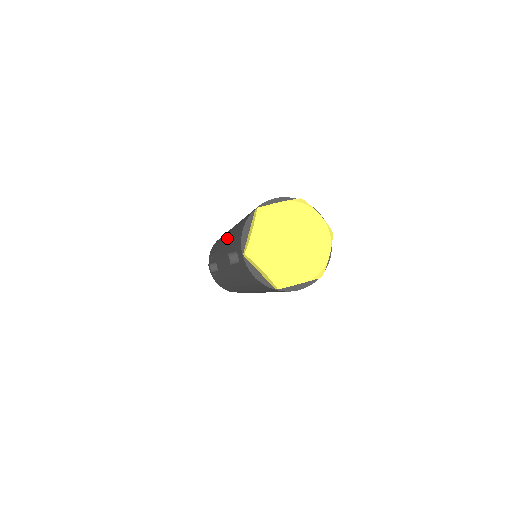
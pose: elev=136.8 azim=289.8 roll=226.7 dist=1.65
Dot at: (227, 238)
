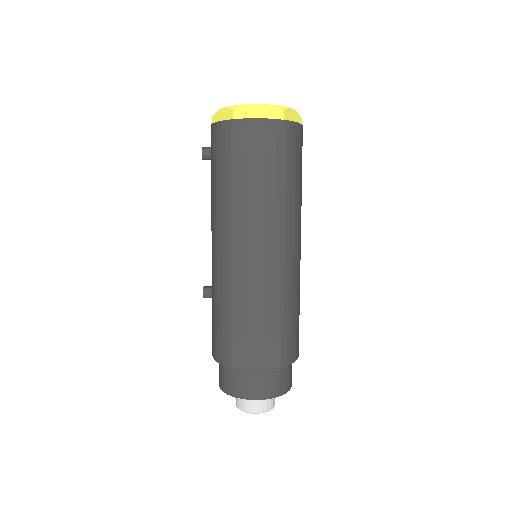
Dot at: occluded
